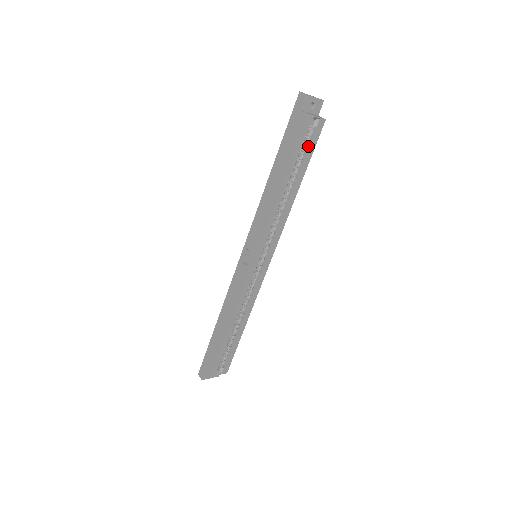
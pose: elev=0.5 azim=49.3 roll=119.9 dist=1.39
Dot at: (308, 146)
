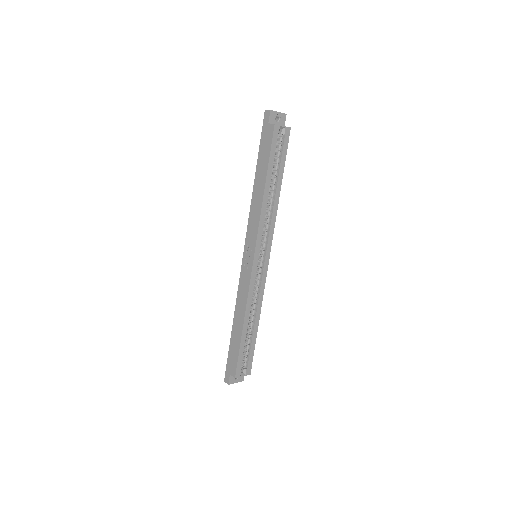
Dot at: (281, 152)
